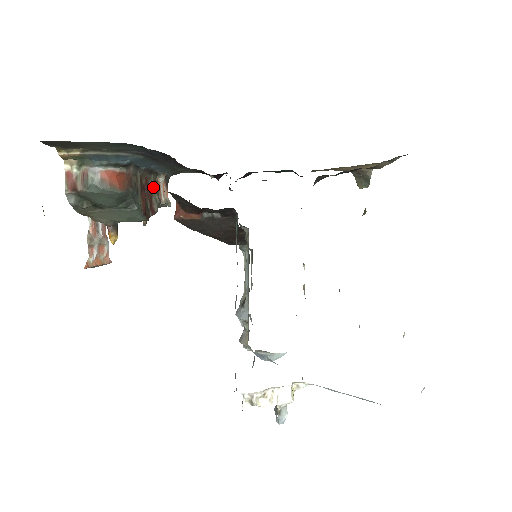
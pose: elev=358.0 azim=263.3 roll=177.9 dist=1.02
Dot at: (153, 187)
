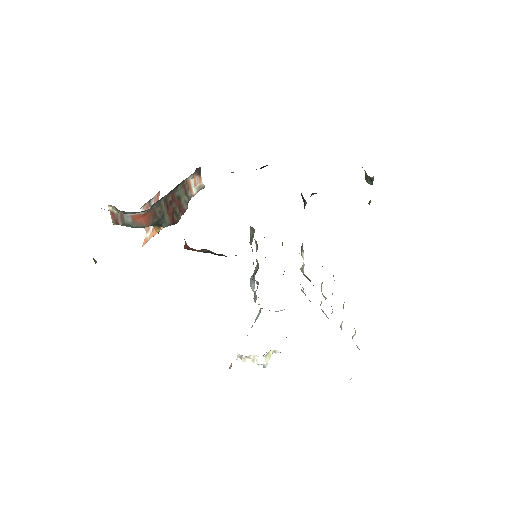
Dot at: (181, 193)
